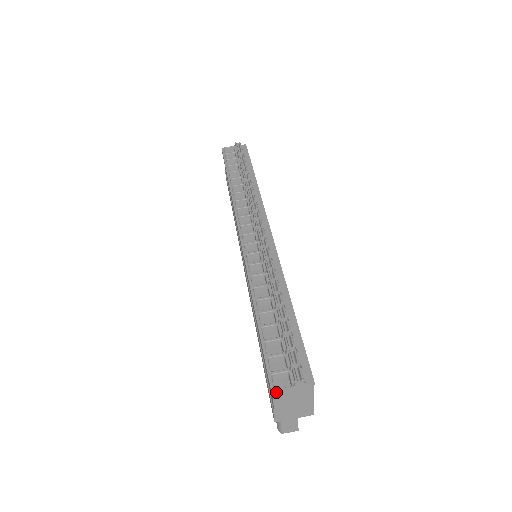
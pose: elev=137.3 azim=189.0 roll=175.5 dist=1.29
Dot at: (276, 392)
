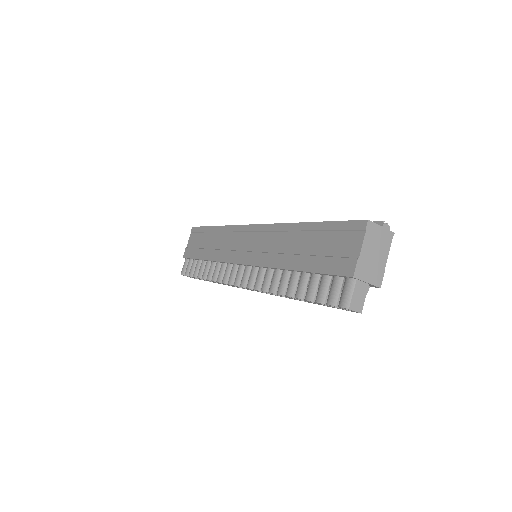
Dot at: (370, 224)
